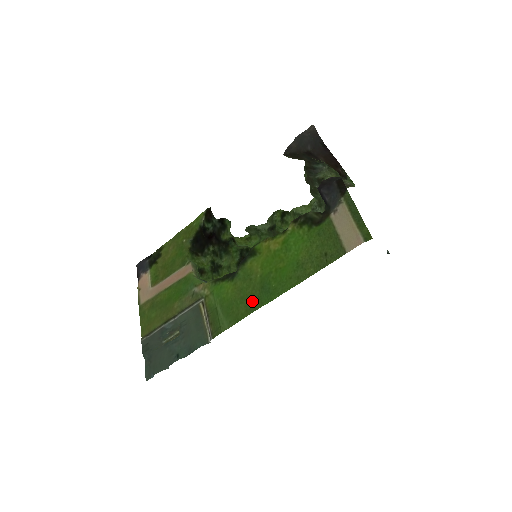
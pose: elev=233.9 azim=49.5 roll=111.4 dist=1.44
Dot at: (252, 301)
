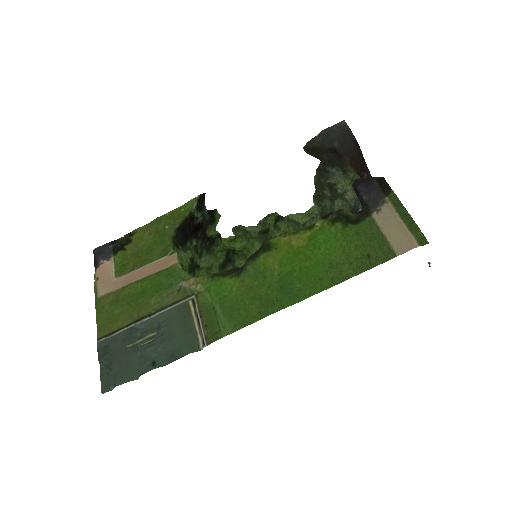
Dot at: (267, 302)
